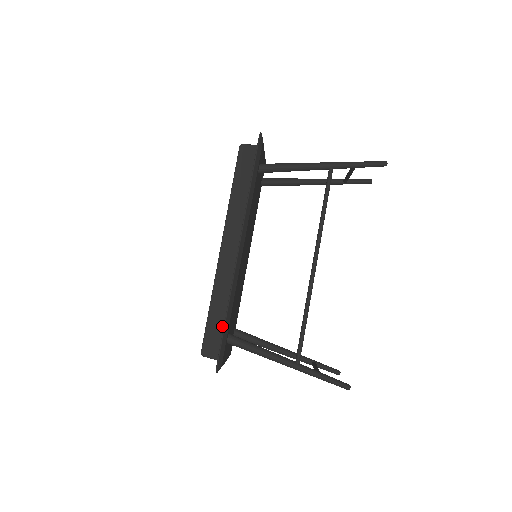
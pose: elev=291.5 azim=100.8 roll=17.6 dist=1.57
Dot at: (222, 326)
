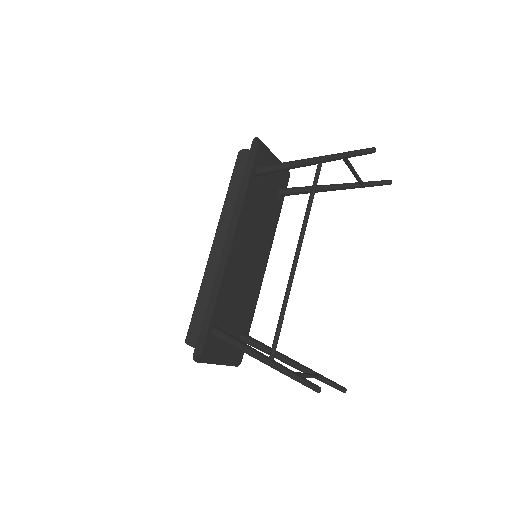
Dot at: occluded
